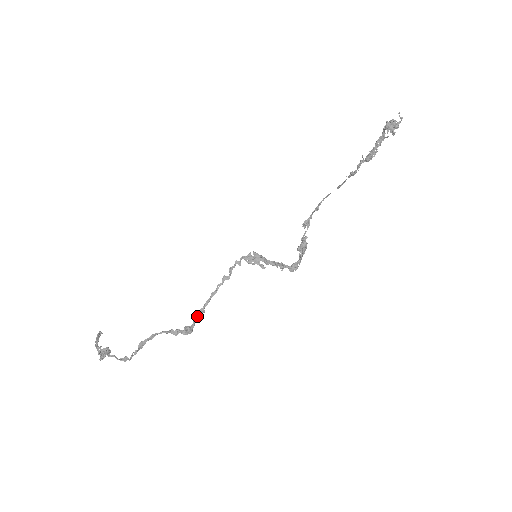
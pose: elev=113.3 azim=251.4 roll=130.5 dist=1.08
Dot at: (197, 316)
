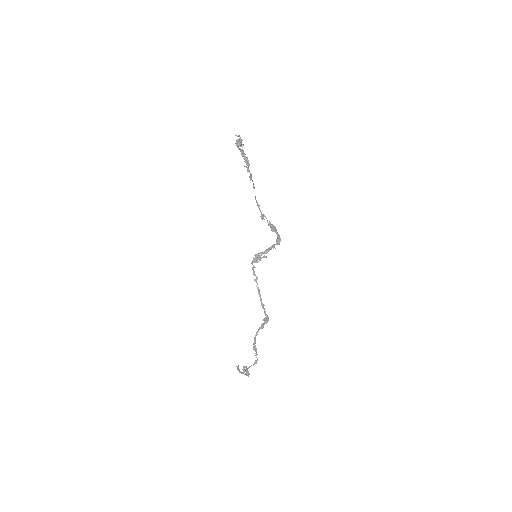
Dot at: occluded
